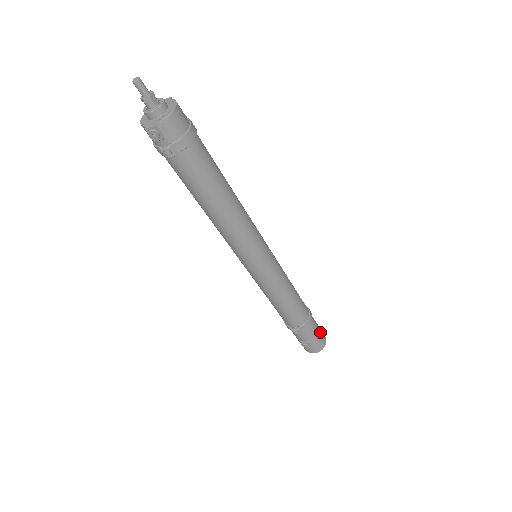
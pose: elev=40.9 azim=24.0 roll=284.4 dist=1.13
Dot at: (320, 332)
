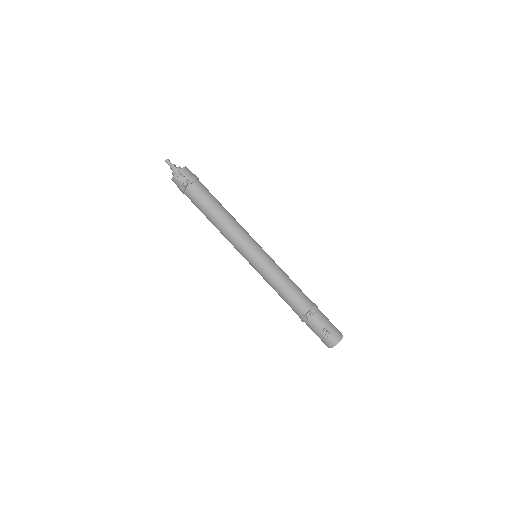
Dot at: (332, 324)
